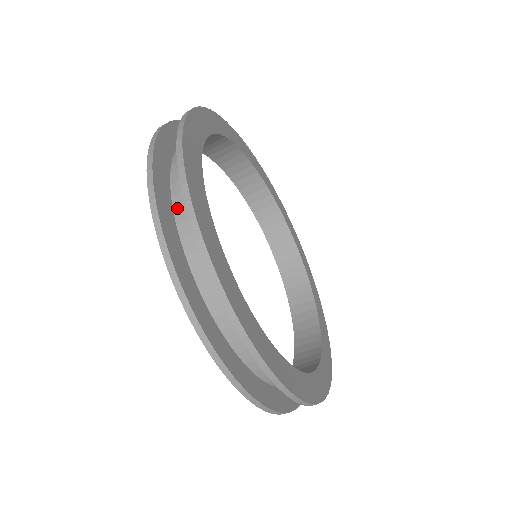
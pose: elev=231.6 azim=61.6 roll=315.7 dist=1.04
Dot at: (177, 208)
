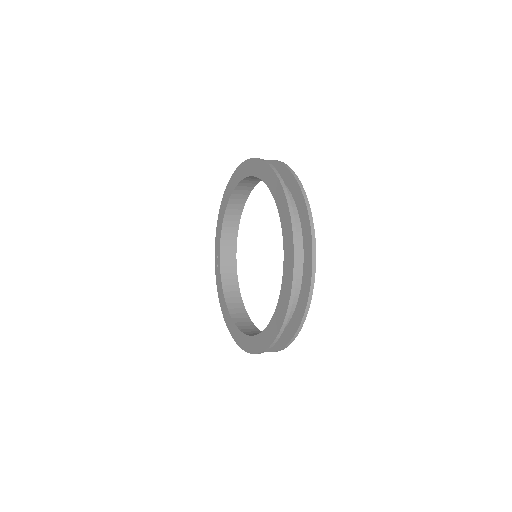
Dot at: occluded
